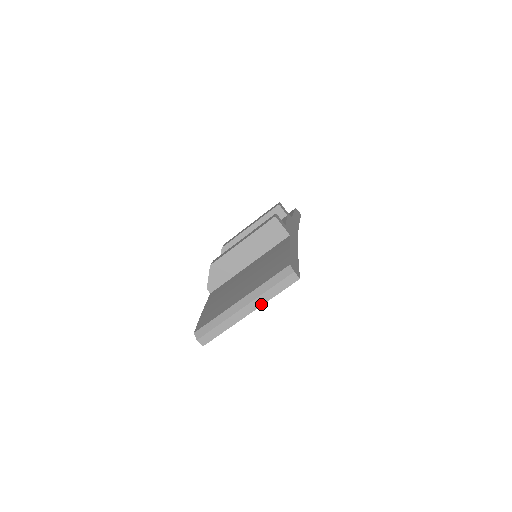
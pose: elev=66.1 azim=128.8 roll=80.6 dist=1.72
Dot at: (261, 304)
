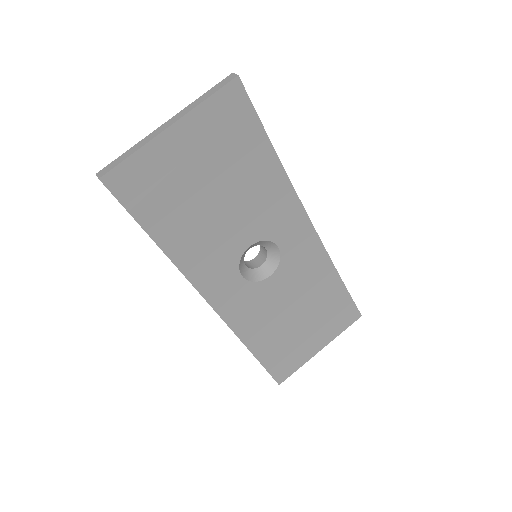
Dot at: (187, 112)
